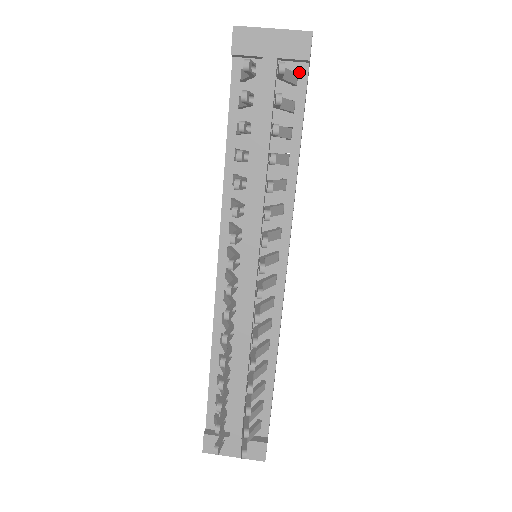
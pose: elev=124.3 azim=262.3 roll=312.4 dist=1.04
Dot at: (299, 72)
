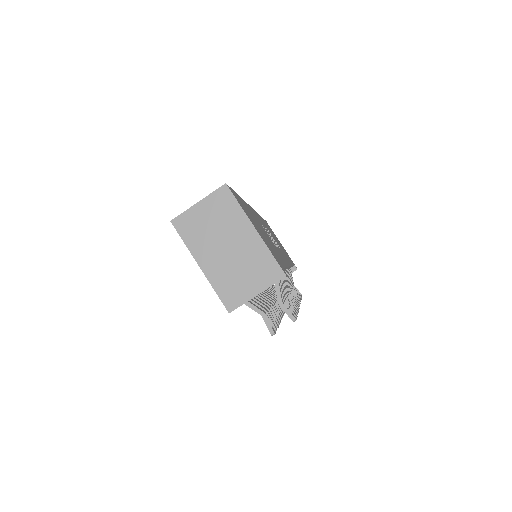
Dot at: occluded
